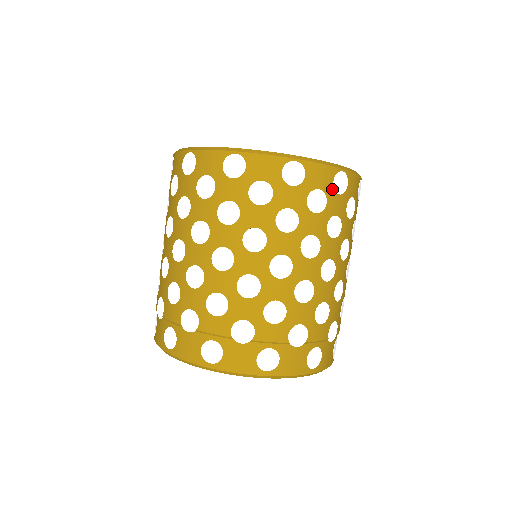
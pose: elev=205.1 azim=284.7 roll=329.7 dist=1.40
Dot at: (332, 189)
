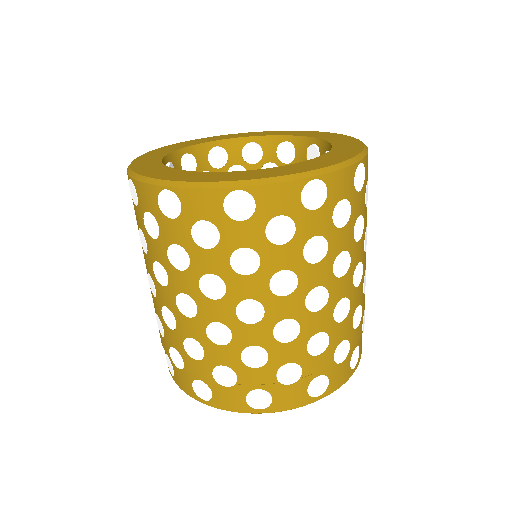
Dot at: (301, 208)
